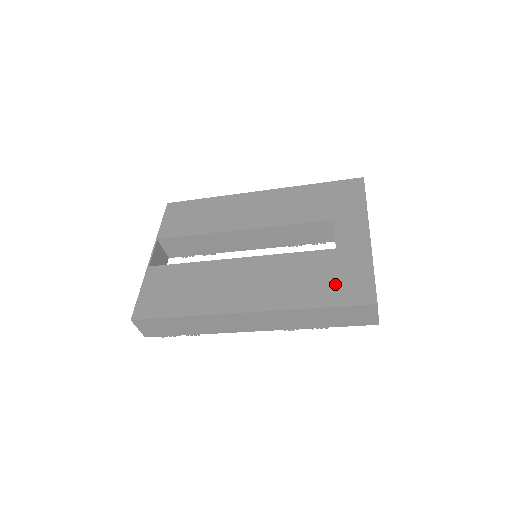
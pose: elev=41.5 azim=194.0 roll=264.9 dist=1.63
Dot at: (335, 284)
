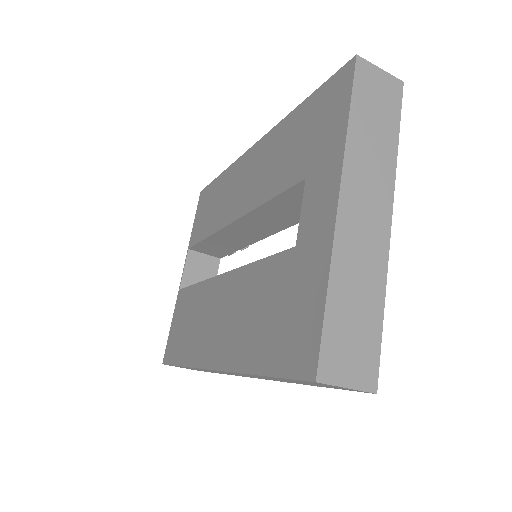
Dot at: (281, 328)
